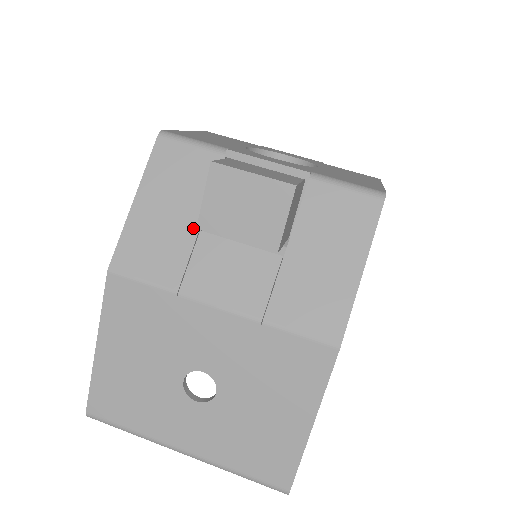
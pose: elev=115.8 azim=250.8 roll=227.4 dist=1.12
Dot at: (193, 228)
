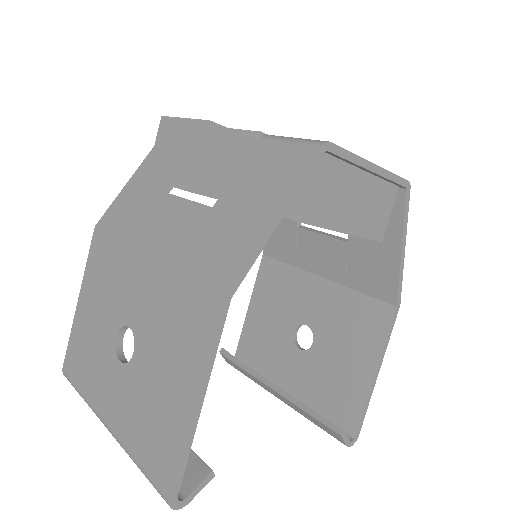
Dot at: (159, 190)
